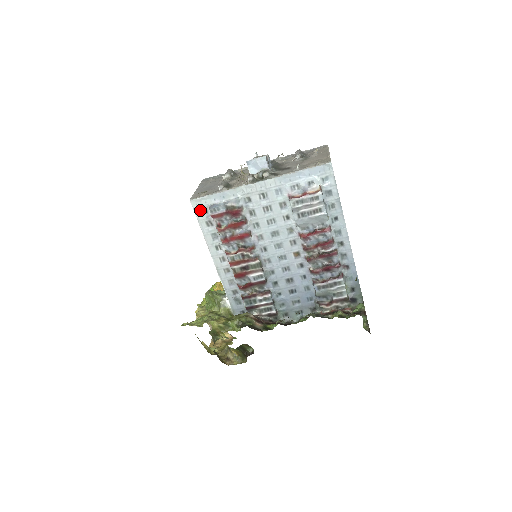
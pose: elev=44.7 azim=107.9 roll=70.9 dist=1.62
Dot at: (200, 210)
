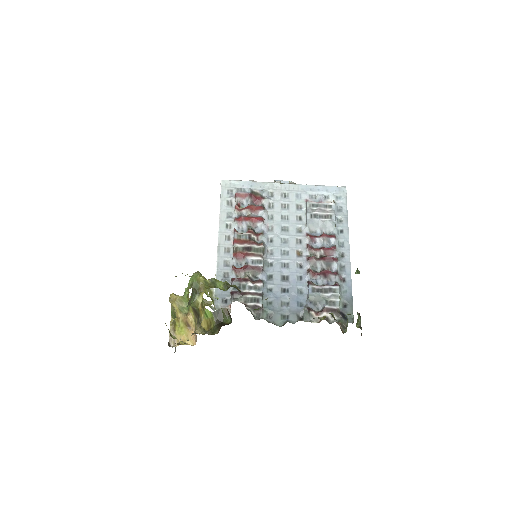
Dot at: (227, 190)
